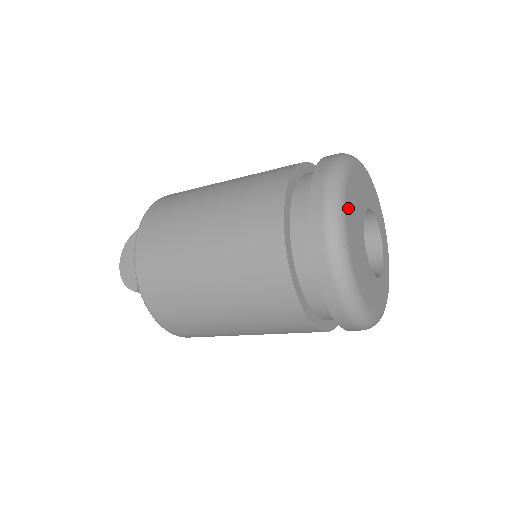
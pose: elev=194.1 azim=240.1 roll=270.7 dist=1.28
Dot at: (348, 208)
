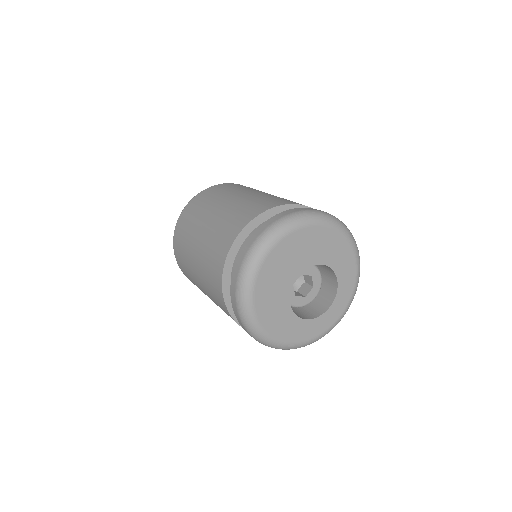
Dot at: (282, 246)
